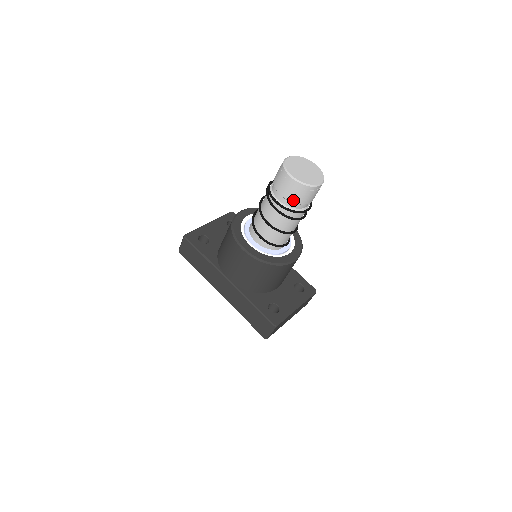
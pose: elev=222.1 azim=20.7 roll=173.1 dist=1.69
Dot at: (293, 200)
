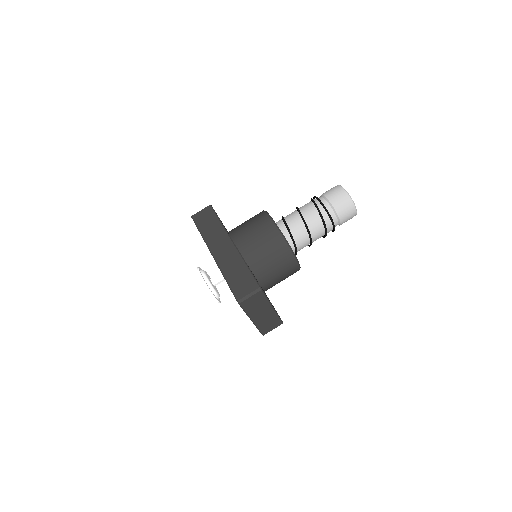
Dot at: (335, 205)
